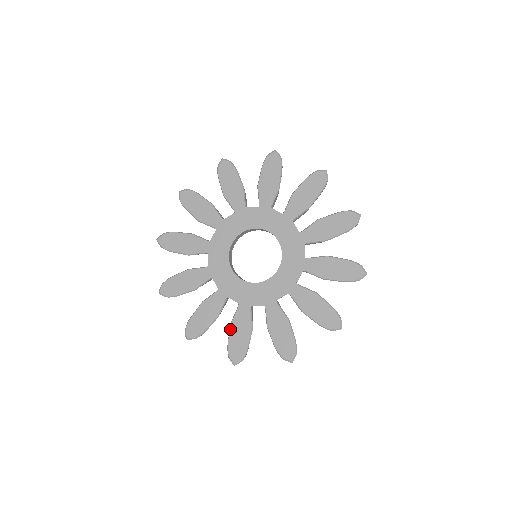
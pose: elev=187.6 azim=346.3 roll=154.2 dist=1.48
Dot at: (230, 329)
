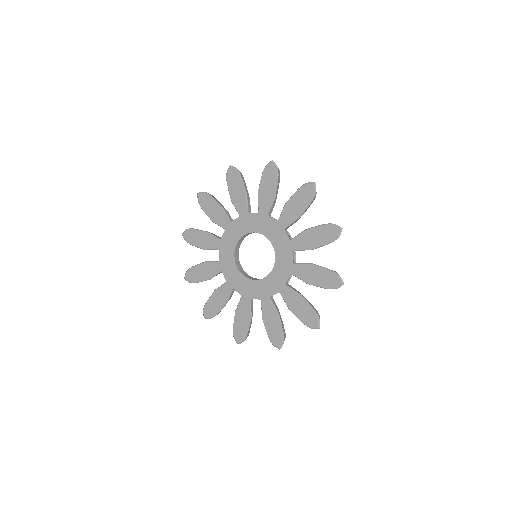
Dot at: occluded
